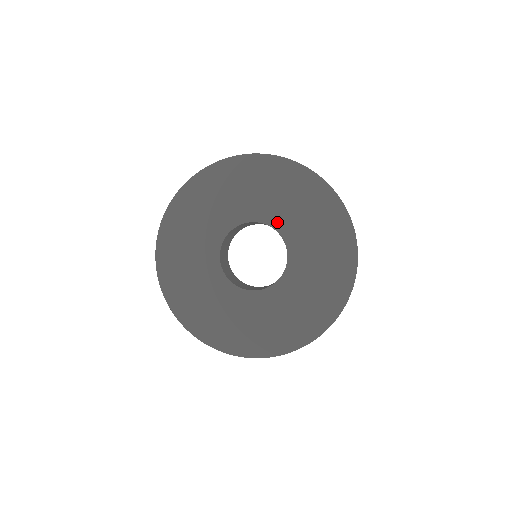
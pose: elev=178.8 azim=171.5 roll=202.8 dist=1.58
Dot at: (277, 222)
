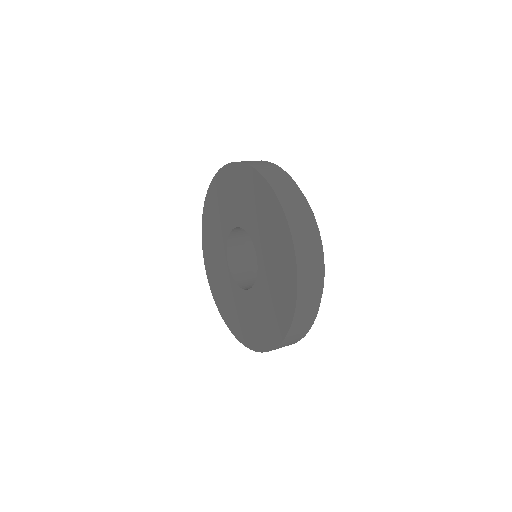
Dot at: (261, 260)
